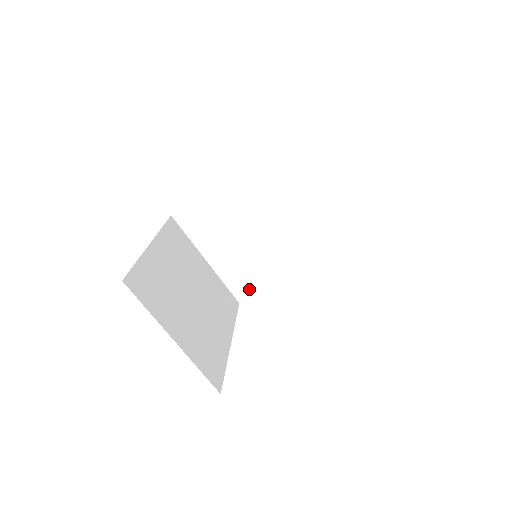
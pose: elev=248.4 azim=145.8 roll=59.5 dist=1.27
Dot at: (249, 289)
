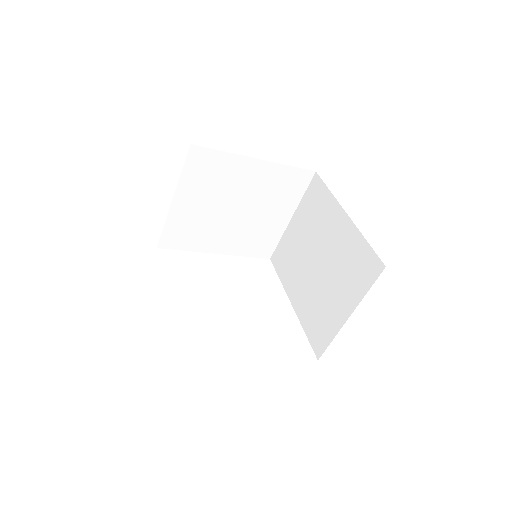
Dot at: (176, 243)
